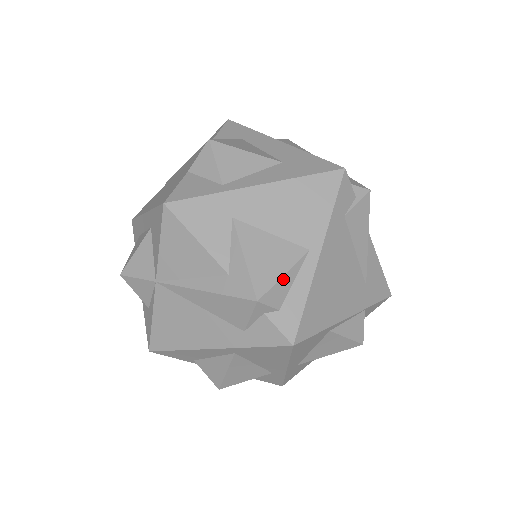
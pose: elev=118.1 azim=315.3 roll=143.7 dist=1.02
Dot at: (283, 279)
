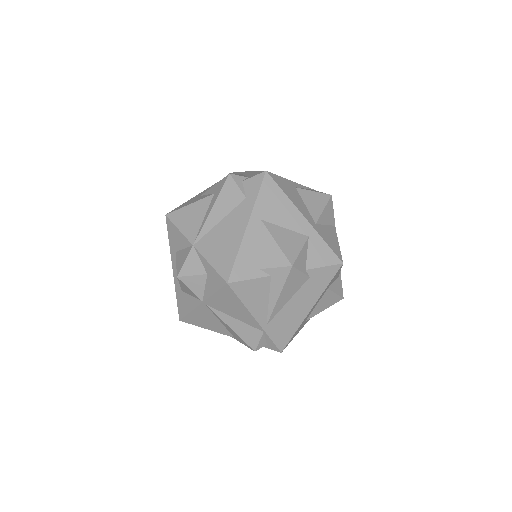
Dot at: (237, 174)
